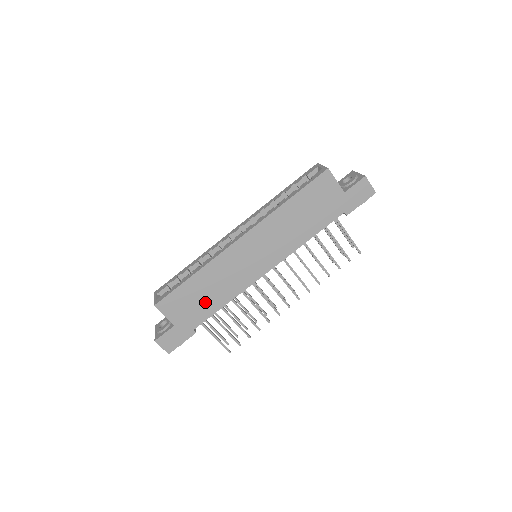
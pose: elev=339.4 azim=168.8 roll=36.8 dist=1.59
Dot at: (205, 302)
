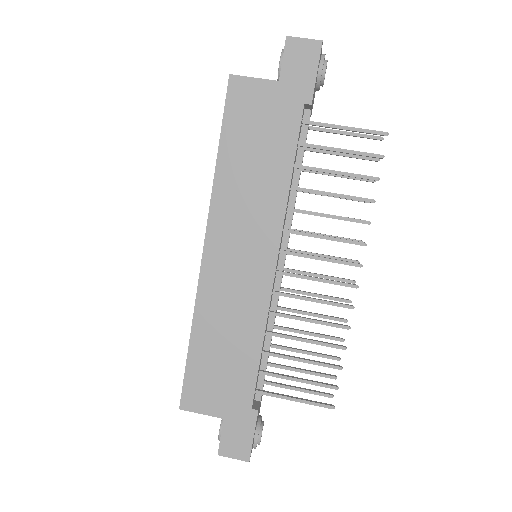
Dot at: (234, 361)
